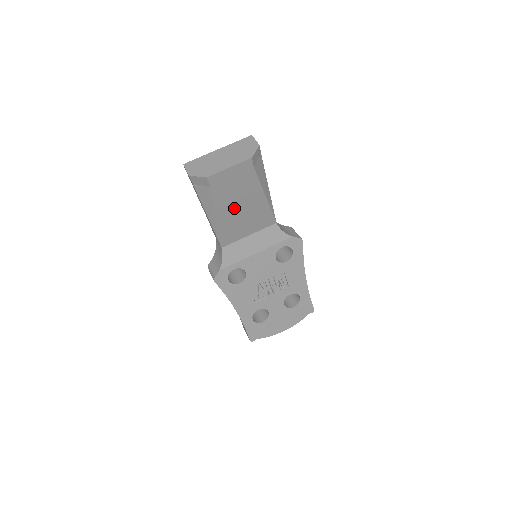
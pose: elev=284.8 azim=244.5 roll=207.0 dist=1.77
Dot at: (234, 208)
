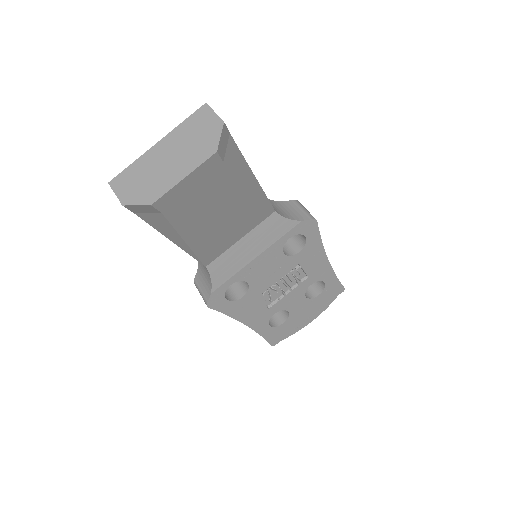
Dot at: (209, 221)
